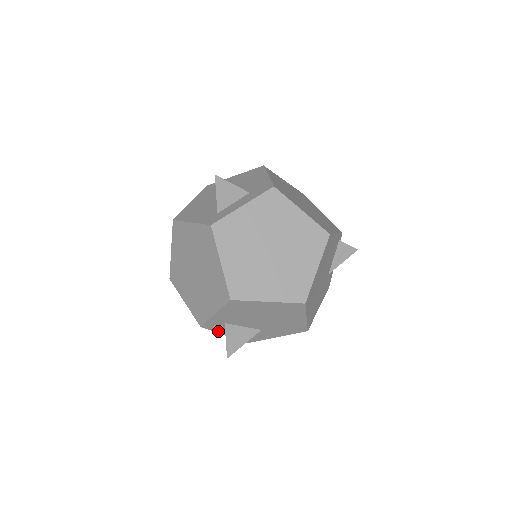
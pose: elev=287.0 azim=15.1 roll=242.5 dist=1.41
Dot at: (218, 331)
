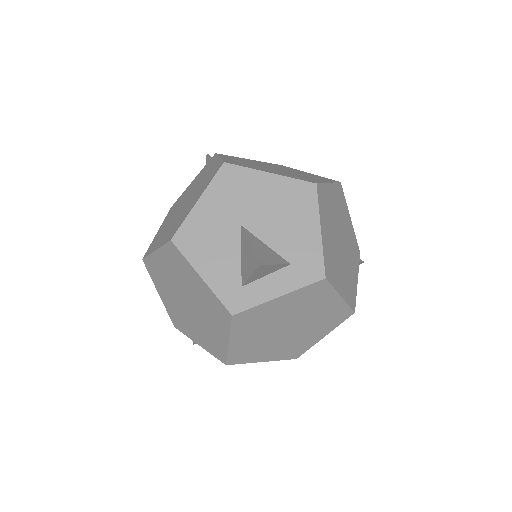
Dot at: occluded
